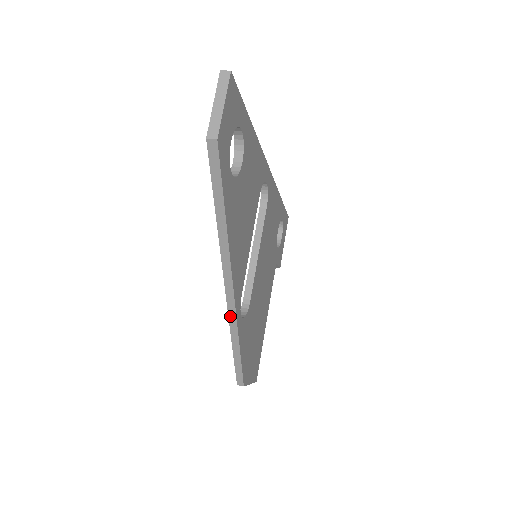
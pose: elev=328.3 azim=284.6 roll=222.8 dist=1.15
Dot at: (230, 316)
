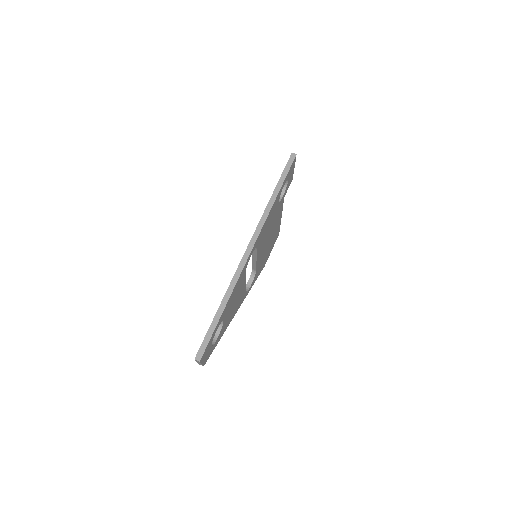
Dot at: occluded
